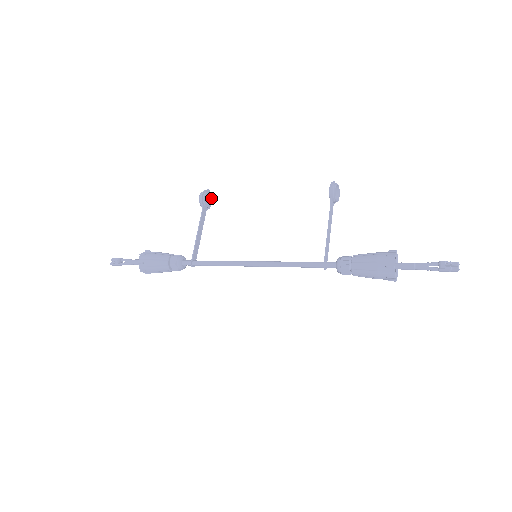
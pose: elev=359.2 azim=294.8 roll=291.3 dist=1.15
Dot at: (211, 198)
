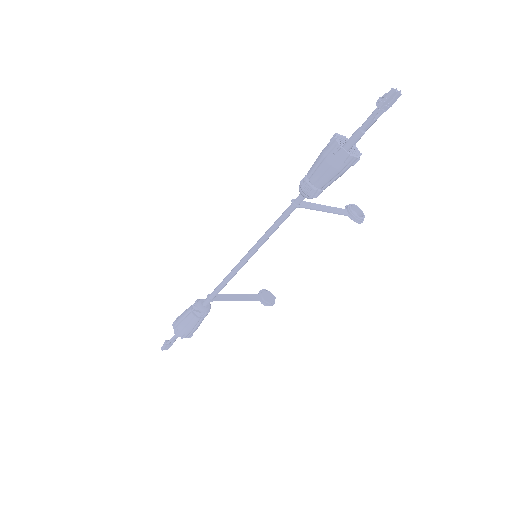
Dot at: (273, 301)
